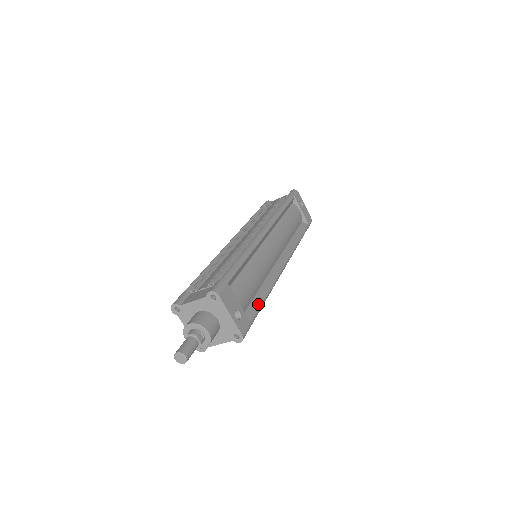
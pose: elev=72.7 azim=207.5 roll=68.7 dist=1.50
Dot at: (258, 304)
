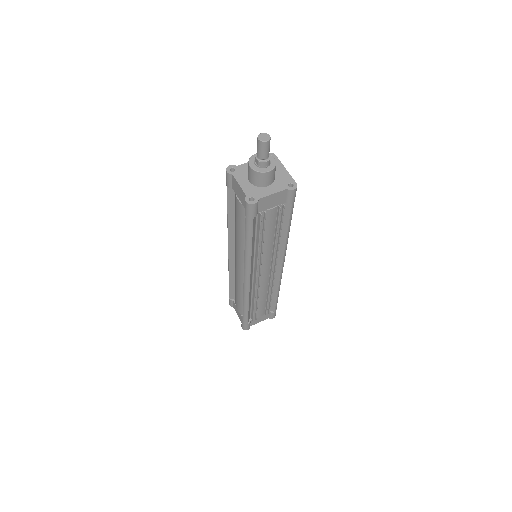
Dot at: occluded
